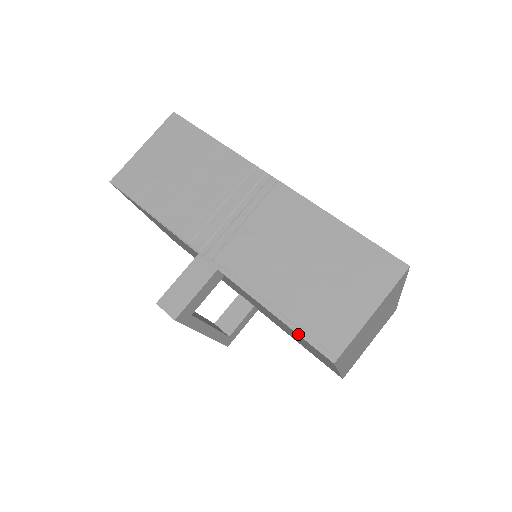
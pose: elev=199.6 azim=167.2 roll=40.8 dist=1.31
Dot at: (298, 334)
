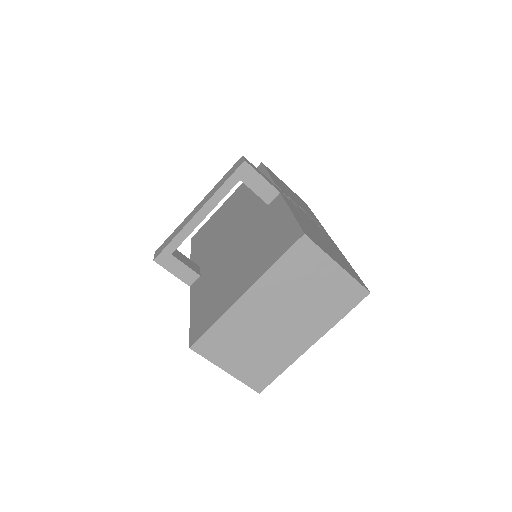
Dot at: (297, 220)
